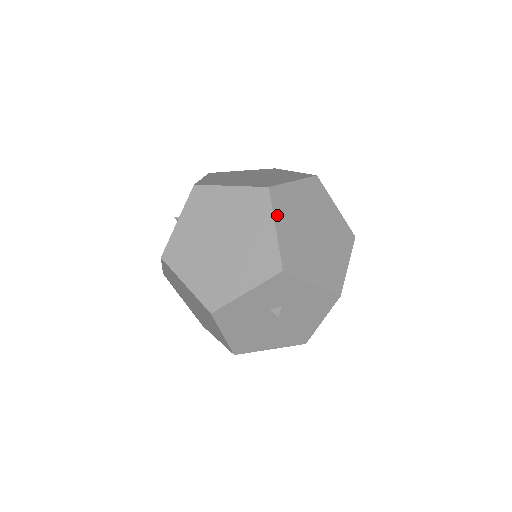
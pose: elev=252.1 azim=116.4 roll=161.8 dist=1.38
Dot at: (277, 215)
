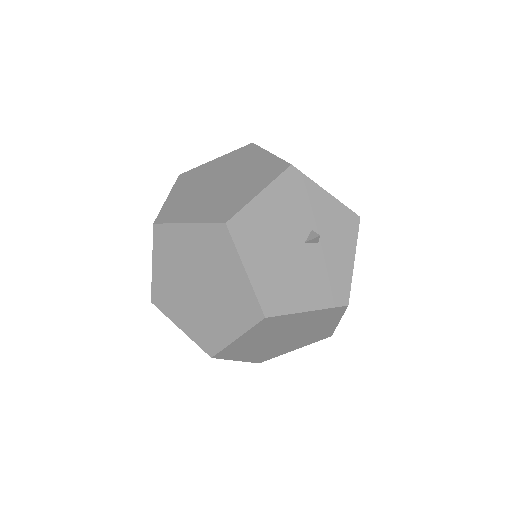
Dot at: occluded
